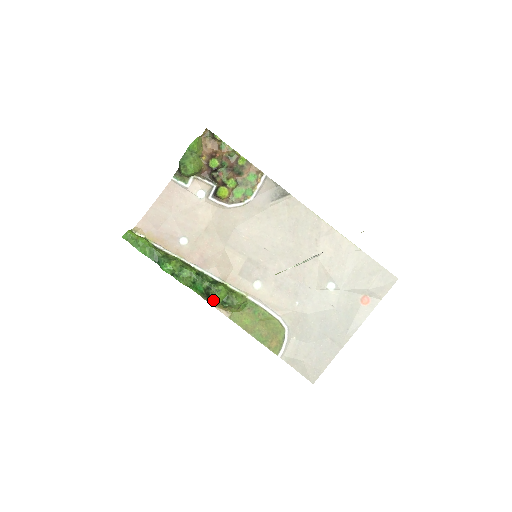
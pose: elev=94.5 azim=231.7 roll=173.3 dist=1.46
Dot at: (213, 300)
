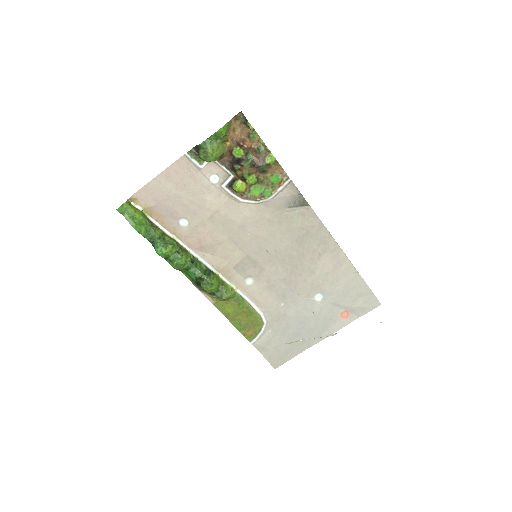
Dot at: (202, 289)
